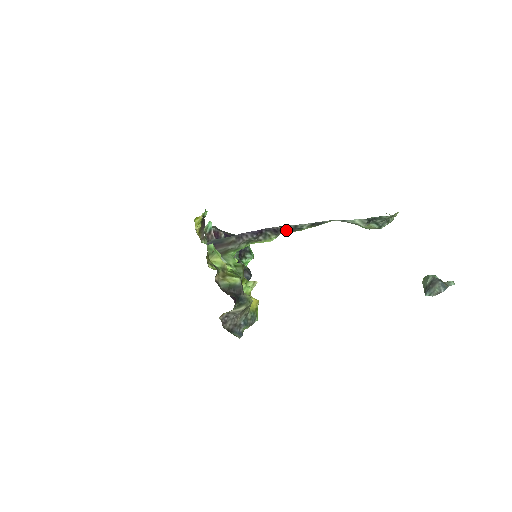
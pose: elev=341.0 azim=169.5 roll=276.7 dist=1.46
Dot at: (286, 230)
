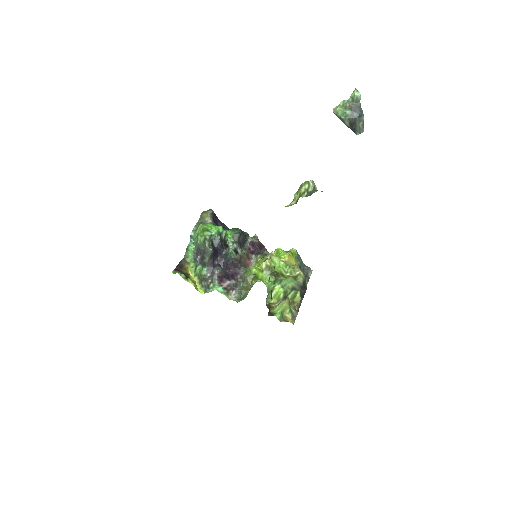
Dot at: occluded
